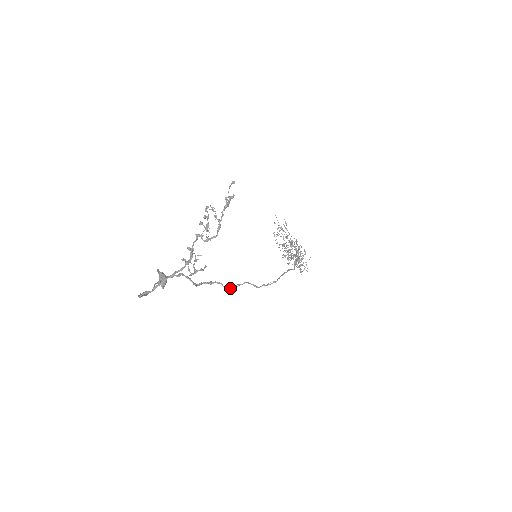
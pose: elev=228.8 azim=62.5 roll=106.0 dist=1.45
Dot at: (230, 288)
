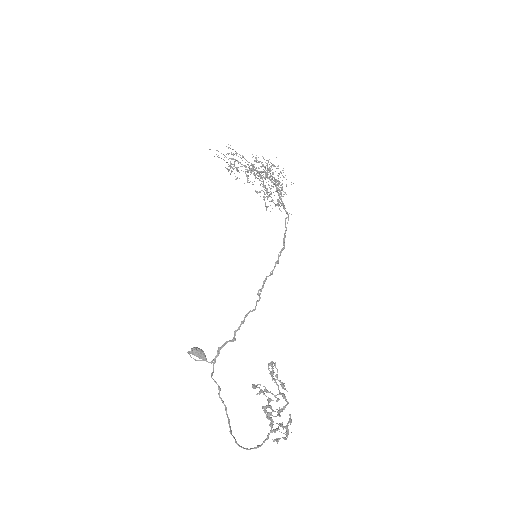
Dot at: (256, 303)
